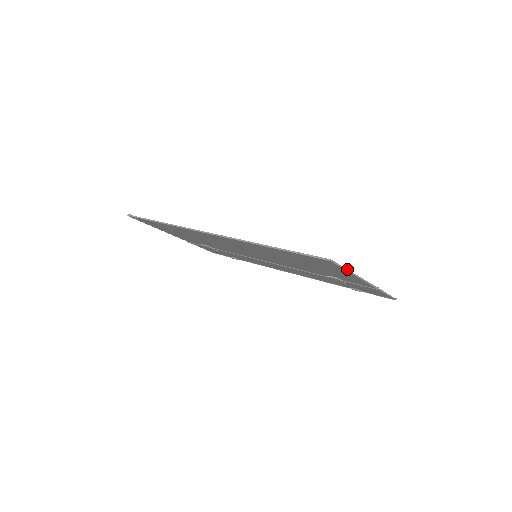
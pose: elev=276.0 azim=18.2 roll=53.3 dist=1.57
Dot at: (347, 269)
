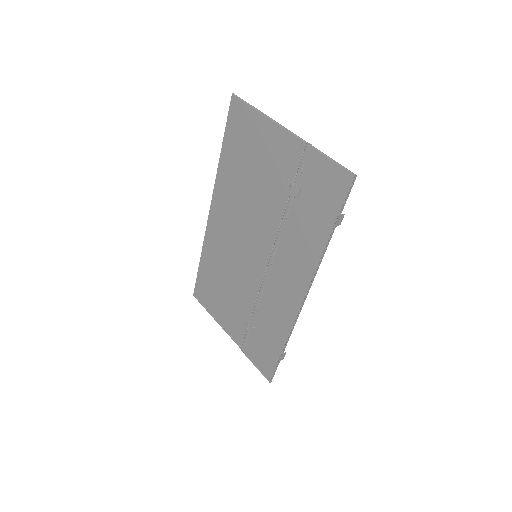
Dot at: (253, 107)
